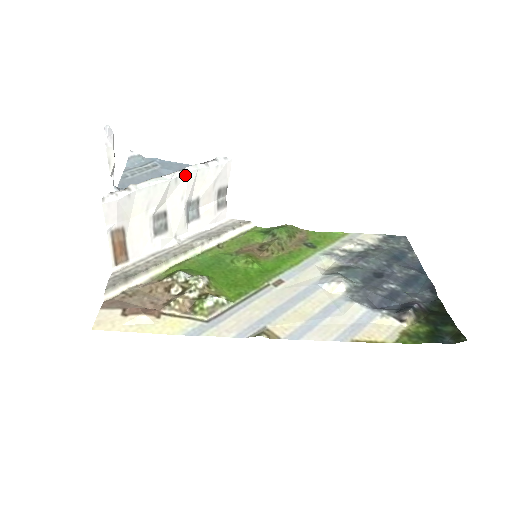
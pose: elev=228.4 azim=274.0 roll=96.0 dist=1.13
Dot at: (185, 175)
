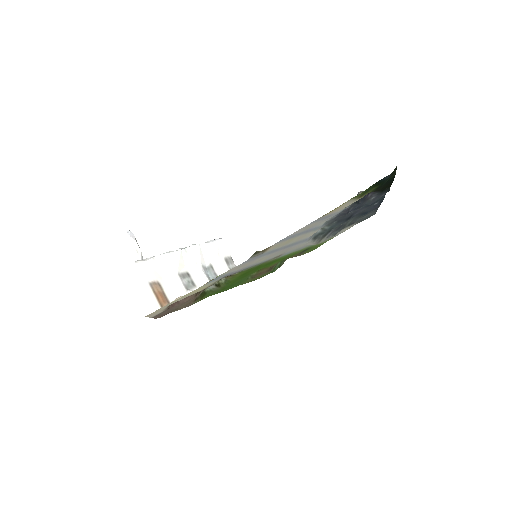
Dot at: (191, 248)
